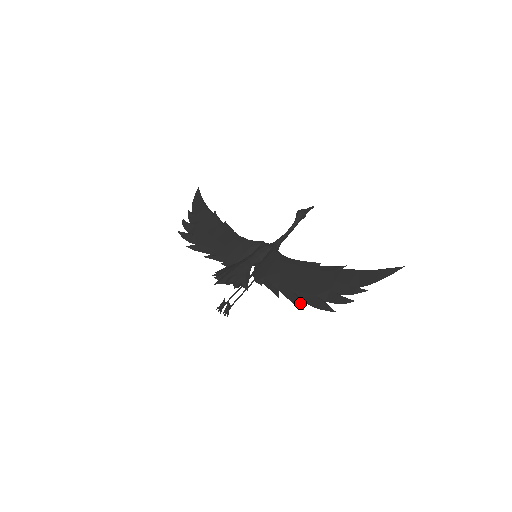
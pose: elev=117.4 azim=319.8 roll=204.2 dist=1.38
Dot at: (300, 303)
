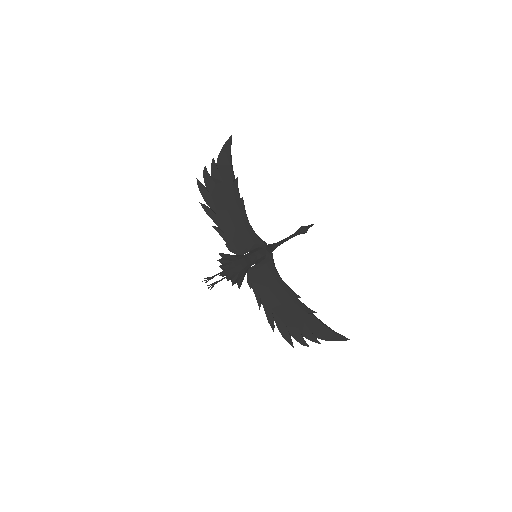
Dot at: (273, 325)
